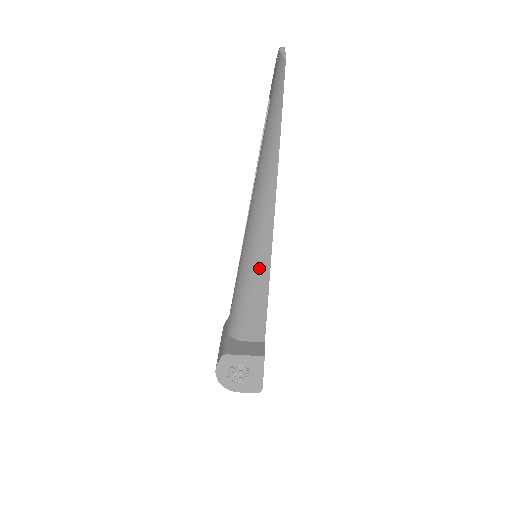
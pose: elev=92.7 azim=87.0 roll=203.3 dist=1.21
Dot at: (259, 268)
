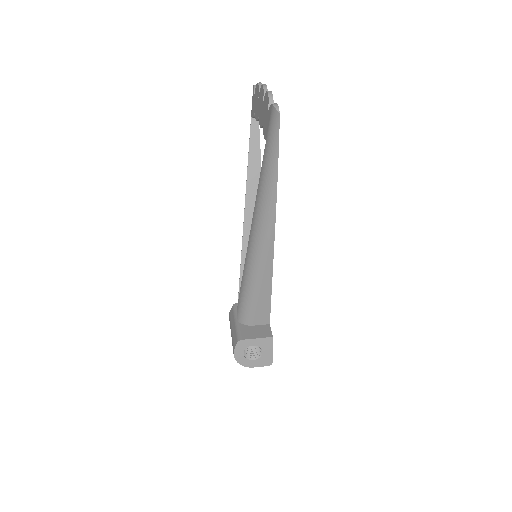
Dot at: (263, 270)
